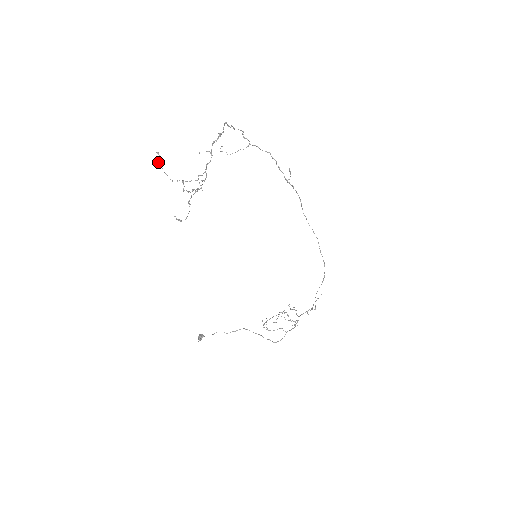
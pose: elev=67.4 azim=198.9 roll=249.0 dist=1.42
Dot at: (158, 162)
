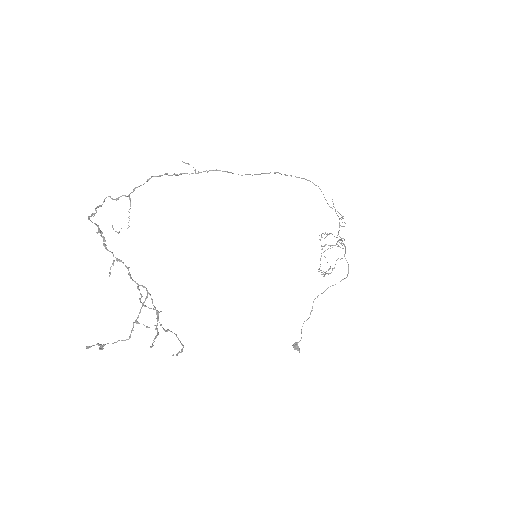
Dot at: (99, 349)
